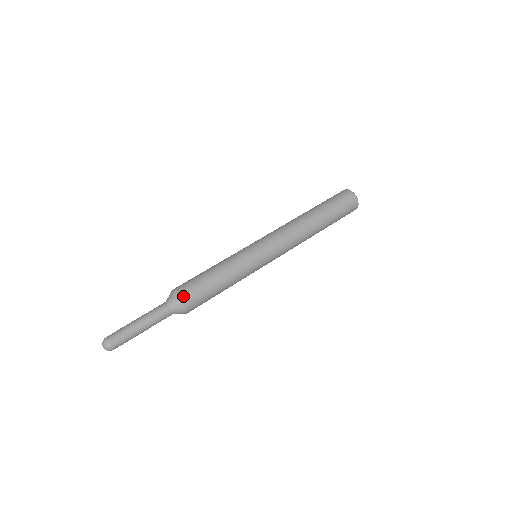
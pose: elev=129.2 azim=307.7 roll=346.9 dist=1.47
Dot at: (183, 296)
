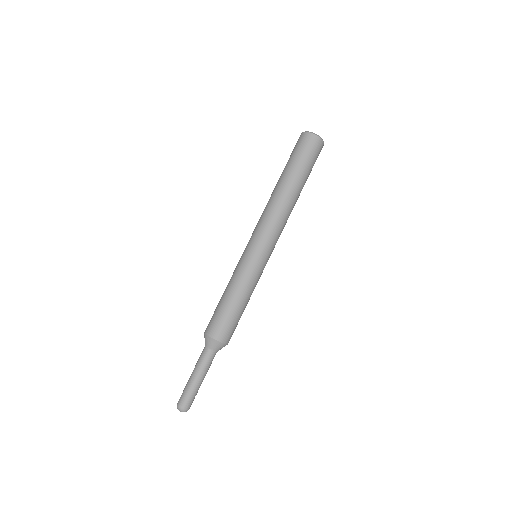
Dot at: (215, 337)
